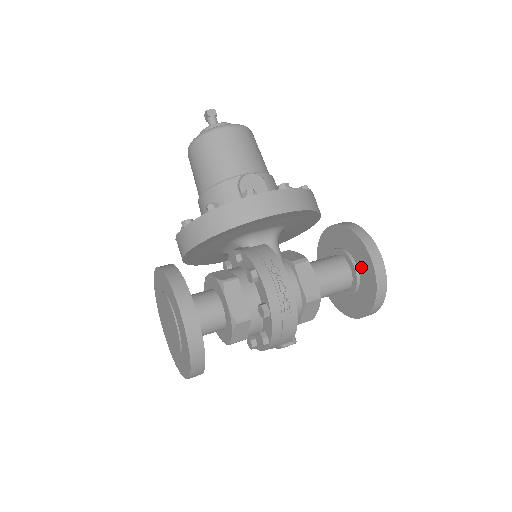
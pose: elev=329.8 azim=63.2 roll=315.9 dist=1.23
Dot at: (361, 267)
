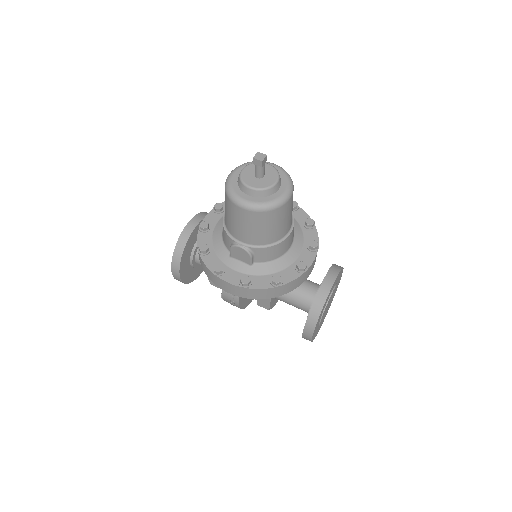
Dot at: occluded
